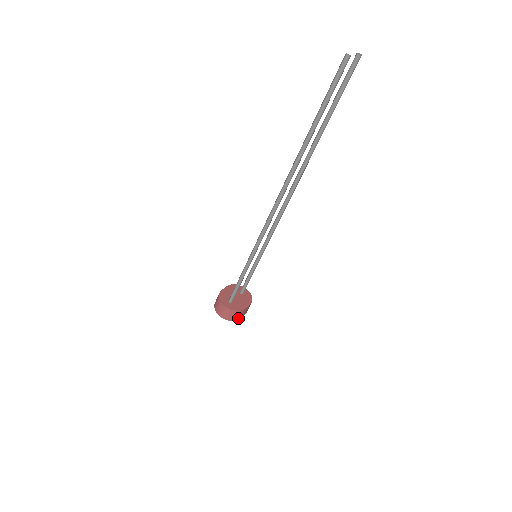
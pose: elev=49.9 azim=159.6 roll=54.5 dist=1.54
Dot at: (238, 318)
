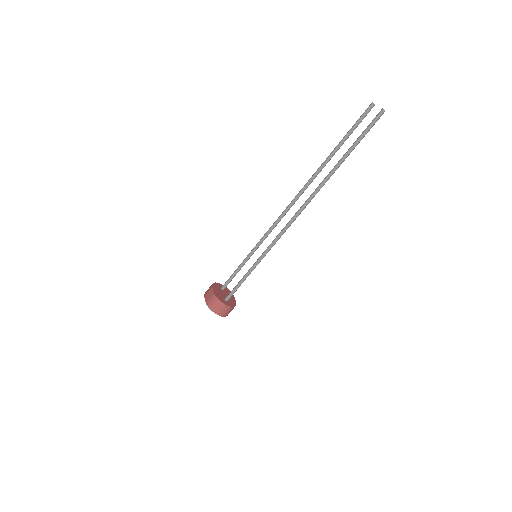
Dot at: occluded
